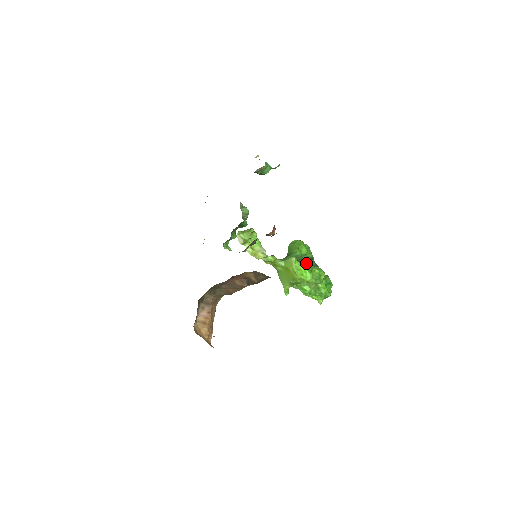
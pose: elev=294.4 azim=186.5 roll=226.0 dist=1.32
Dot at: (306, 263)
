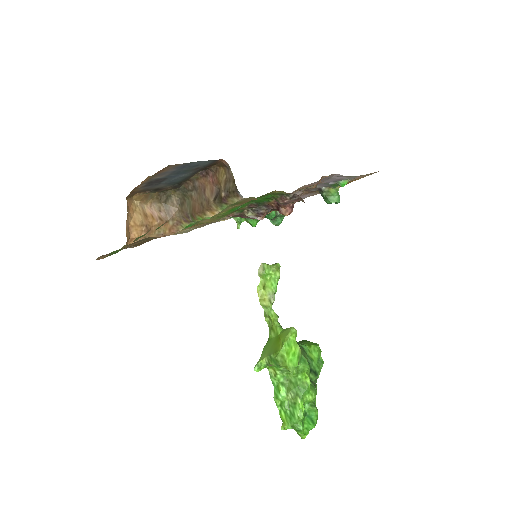
Dot at: (303, 354)
